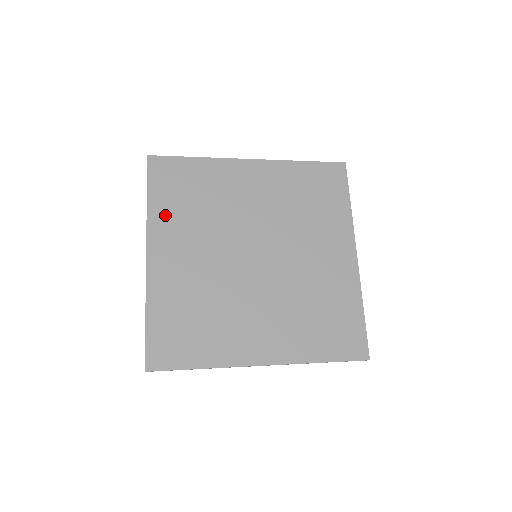
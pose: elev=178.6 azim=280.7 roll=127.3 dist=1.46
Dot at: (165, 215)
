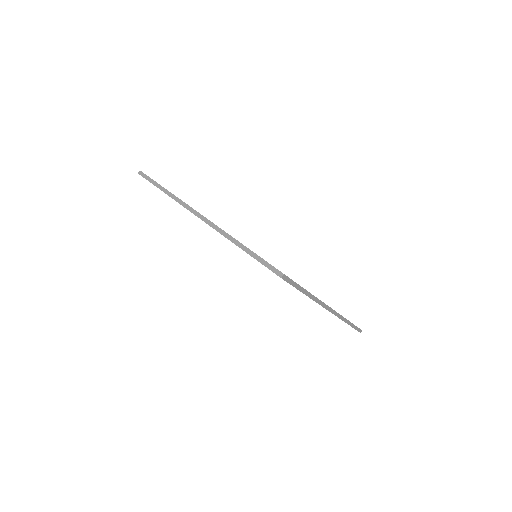
Dot at: occluded
